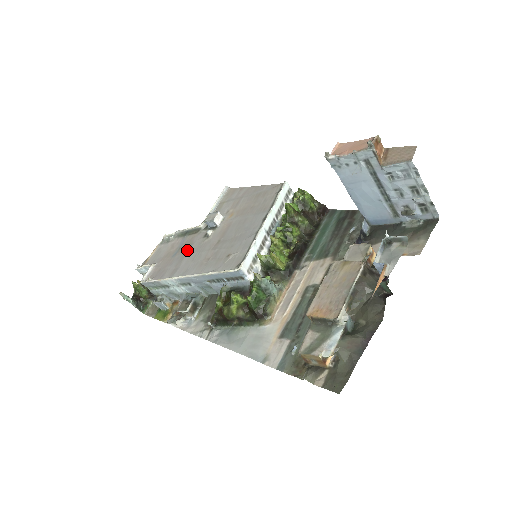
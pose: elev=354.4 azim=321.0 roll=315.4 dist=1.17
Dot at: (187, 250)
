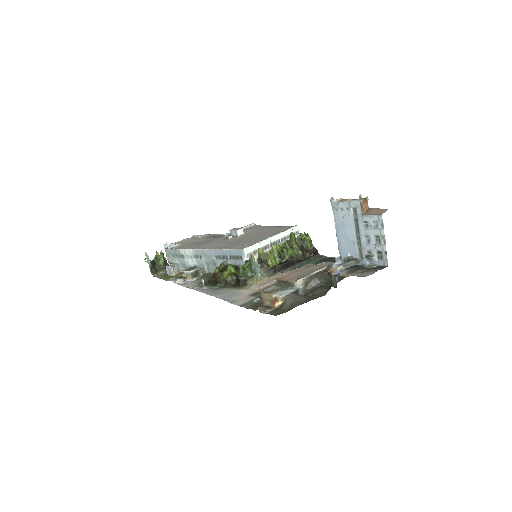
Dot at: (208, 242)
